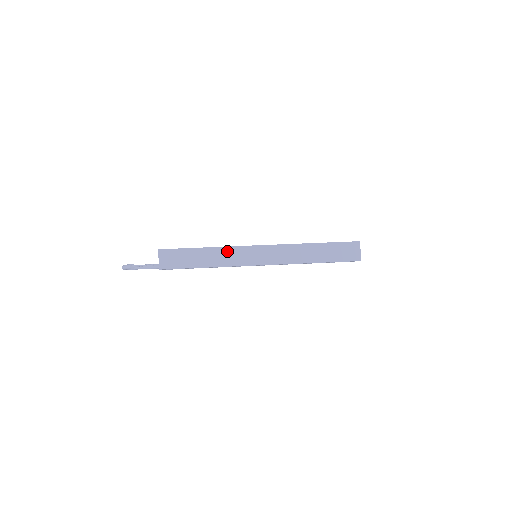
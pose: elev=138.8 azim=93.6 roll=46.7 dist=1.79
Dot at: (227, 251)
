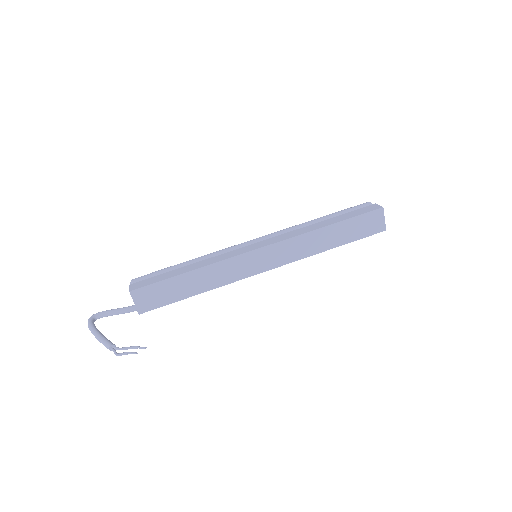
Dot at: (221, 267)
